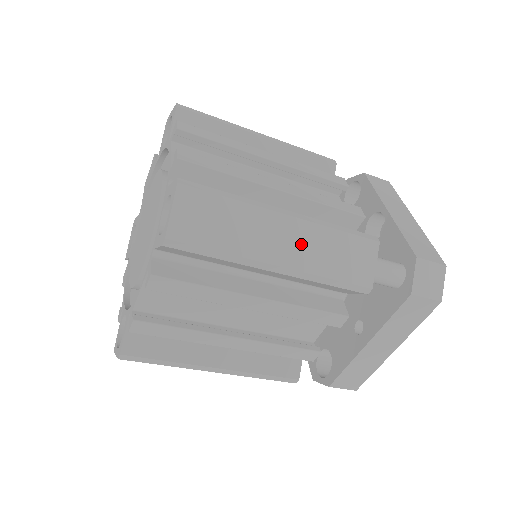
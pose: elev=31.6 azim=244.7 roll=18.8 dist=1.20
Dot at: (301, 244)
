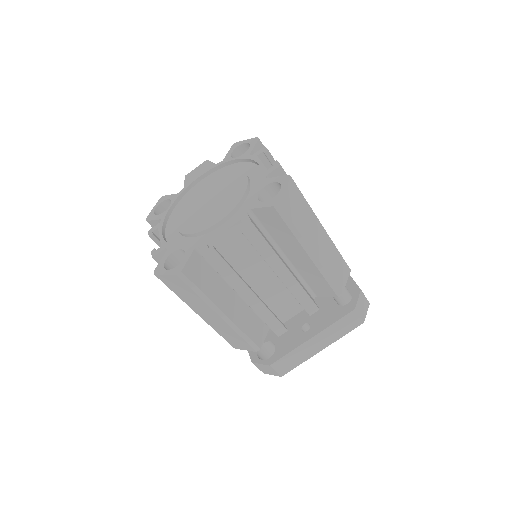
Dot at: (324, 248)
